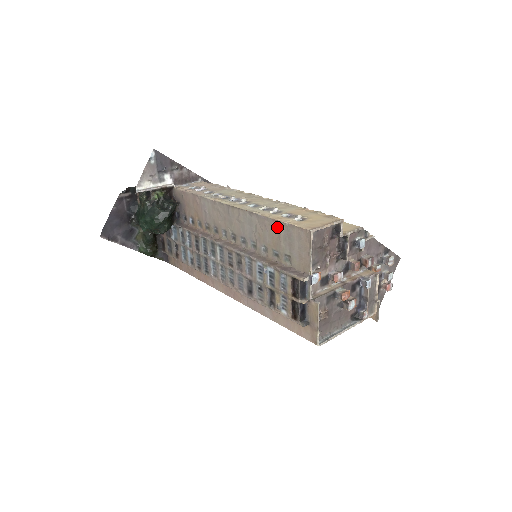
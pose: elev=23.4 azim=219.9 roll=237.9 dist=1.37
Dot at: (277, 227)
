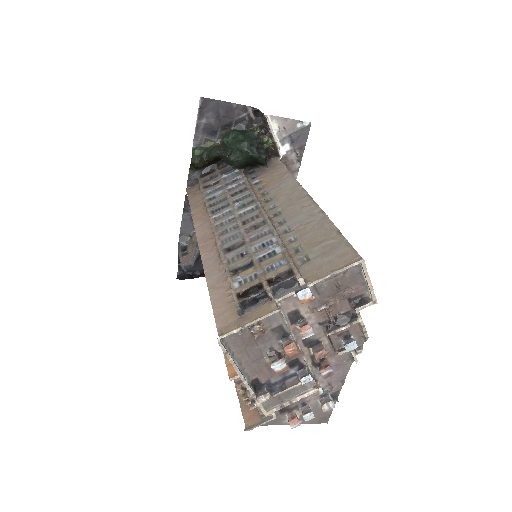
Dot at: (332, 235)
